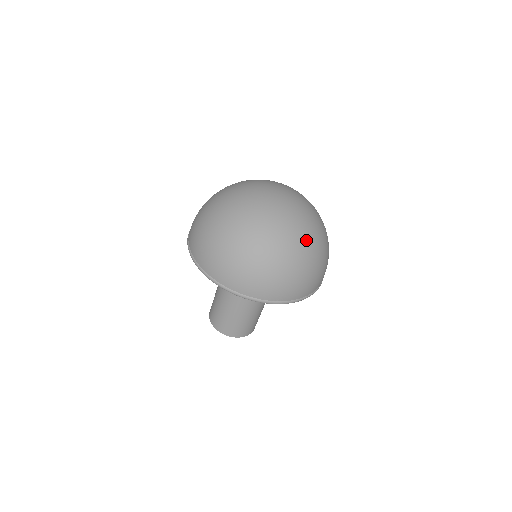
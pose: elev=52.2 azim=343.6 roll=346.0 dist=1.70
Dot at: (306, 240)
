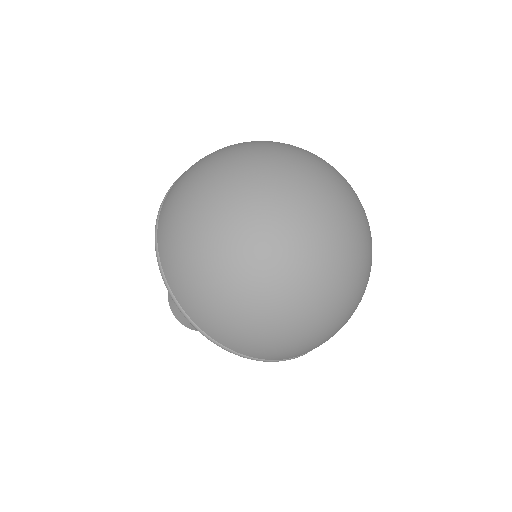
Dot at: (350, 292)
